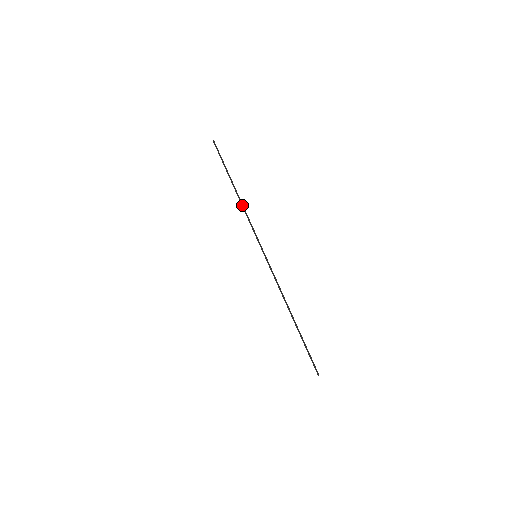
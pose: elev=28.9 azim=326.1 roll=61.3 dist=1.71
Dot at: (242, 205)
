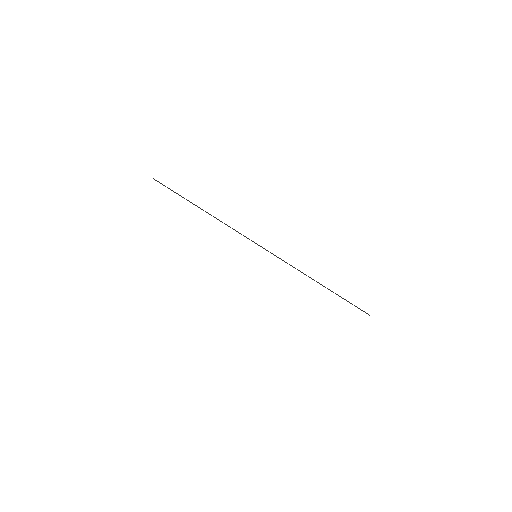
Dot at: occluded
